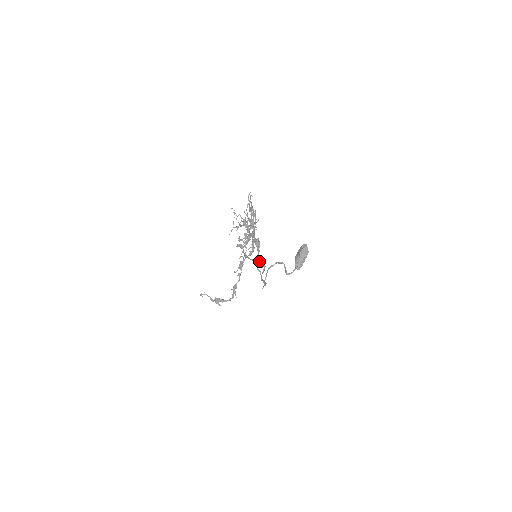
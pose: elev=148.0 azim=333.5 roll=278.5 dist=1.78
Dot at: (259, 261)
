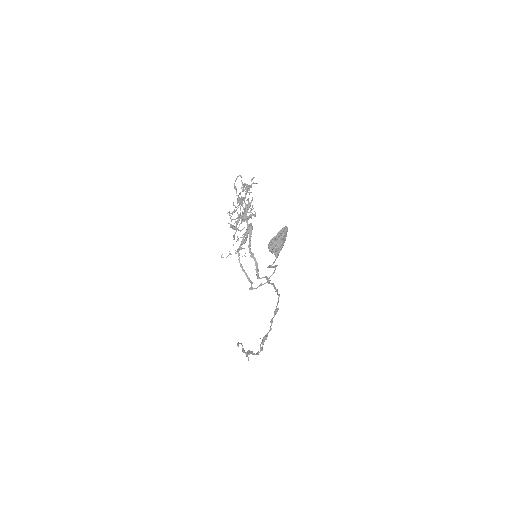
Dot at: (250, 253)
